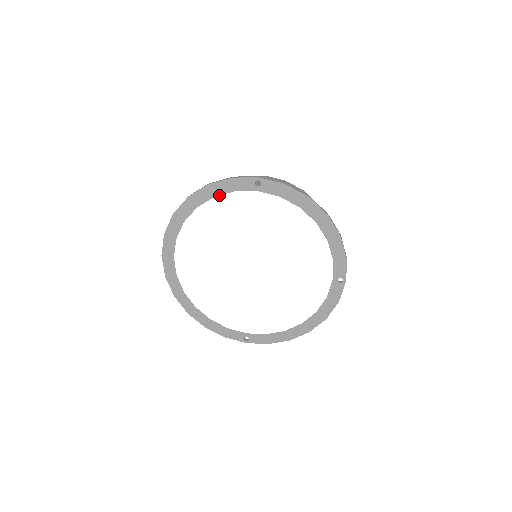
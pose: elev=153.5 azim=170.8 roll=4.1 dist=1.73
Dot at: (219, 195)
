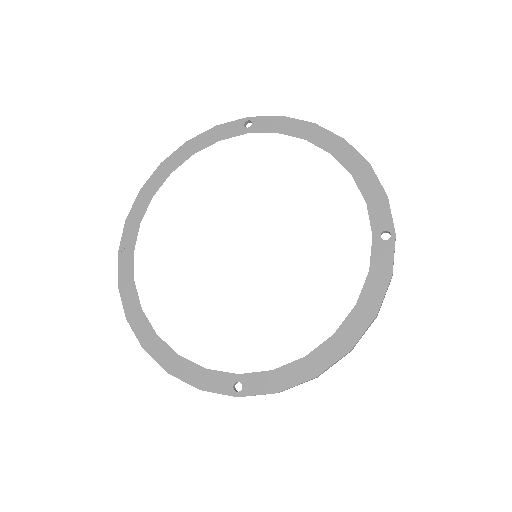
Dot at: occluded
